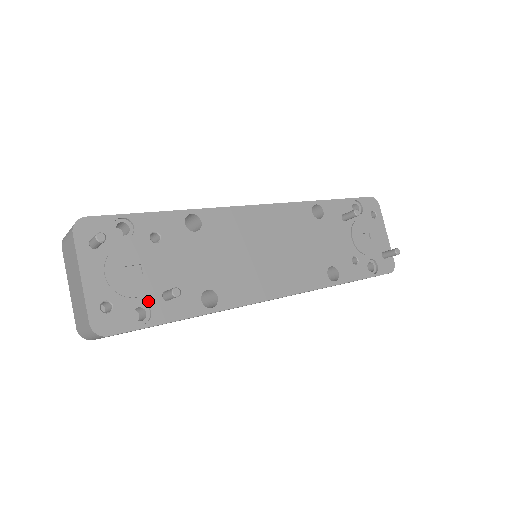
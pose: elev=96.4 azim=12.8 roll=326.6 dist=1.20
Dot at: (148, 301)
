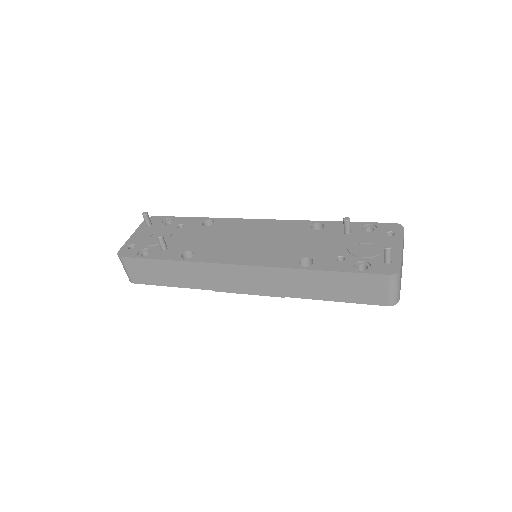
Dot at: (153, 249)
